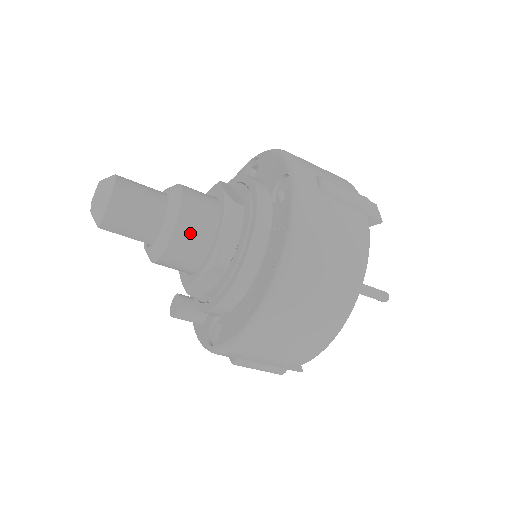
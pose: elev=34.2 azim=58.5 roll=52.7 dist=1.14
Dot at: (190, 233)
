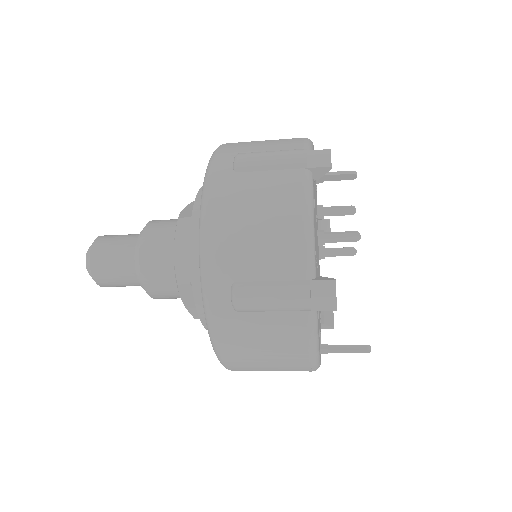
Dot at: (164, 296)
